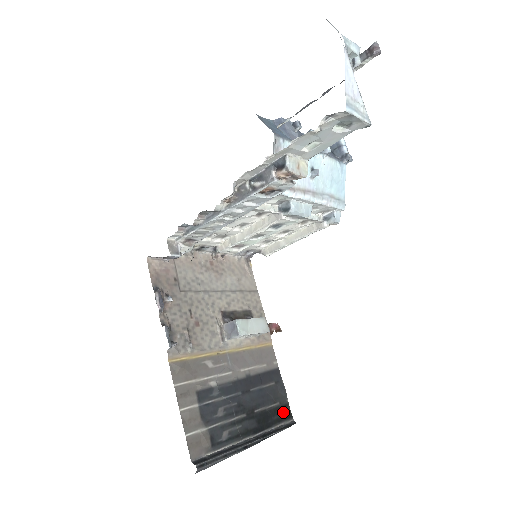
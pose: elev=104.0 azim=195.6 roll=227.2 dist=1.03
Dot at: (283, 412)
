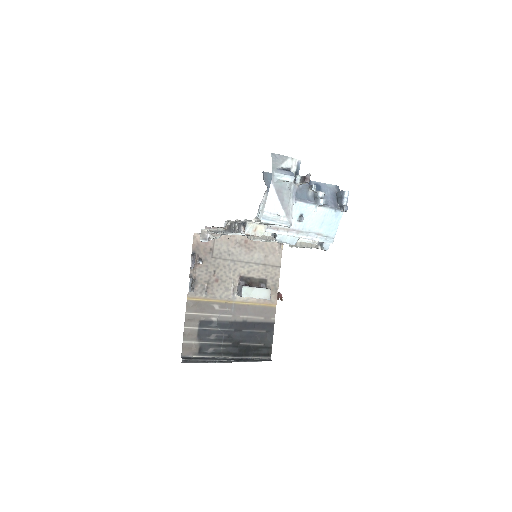
Dot at: (264, 351)
